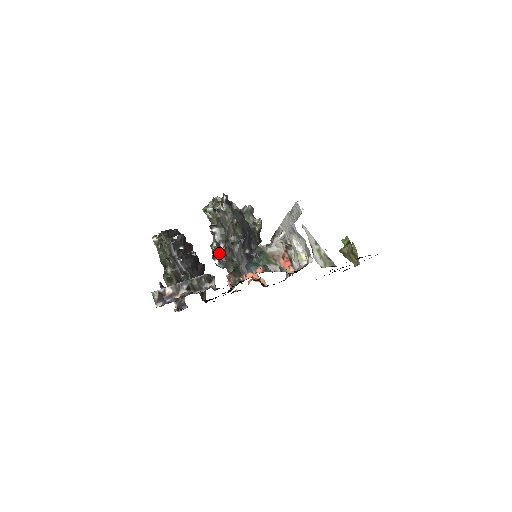
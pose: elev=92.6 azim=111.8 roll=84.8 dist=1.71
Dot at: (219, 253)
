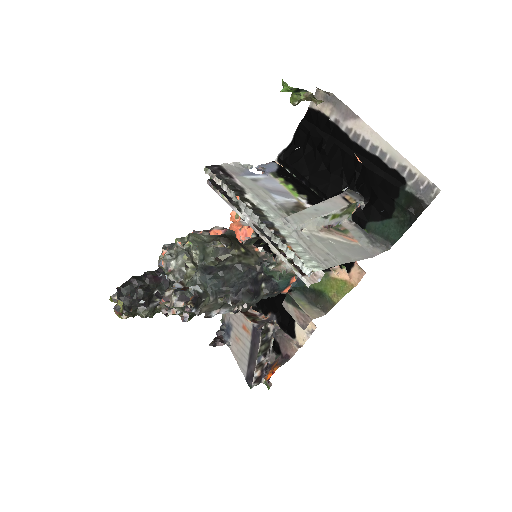
Dot at: occluded
